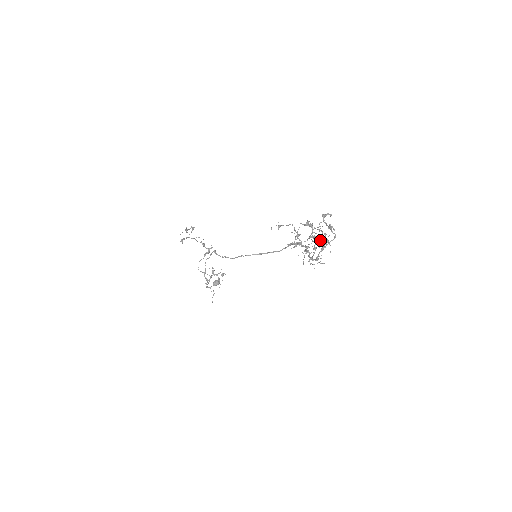
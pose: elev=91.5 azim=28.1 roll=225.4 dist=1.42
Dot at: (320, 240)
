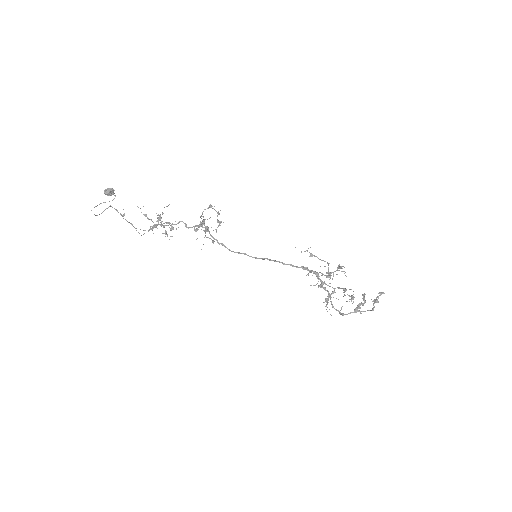
Dot at: occluded
